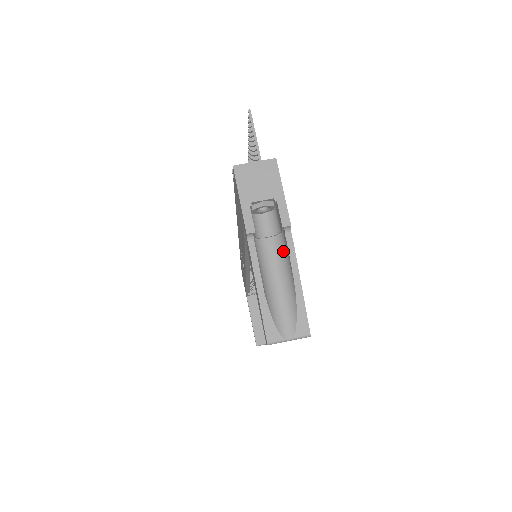
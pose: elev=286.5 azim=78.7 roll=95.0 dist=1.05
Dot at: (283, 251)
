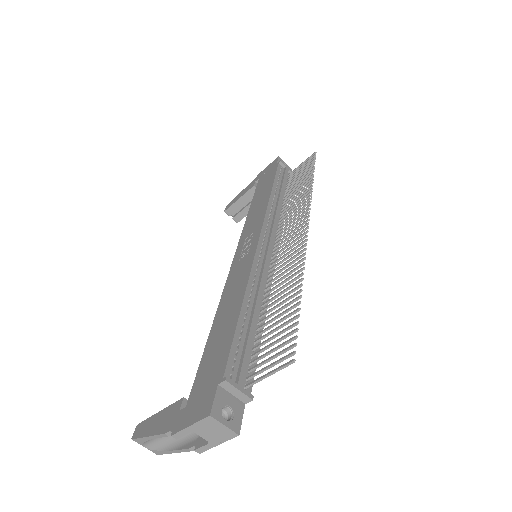
Dot at: (189, 436)
